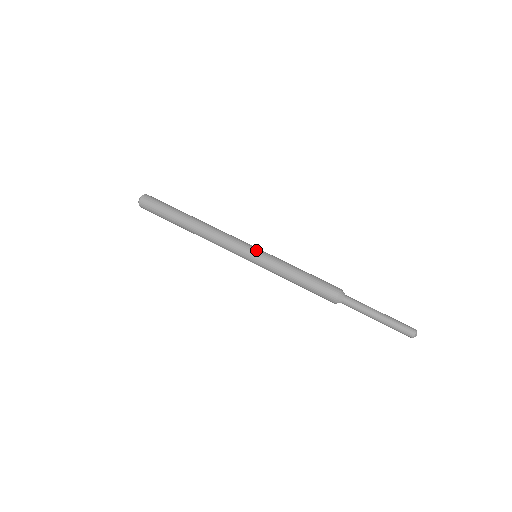
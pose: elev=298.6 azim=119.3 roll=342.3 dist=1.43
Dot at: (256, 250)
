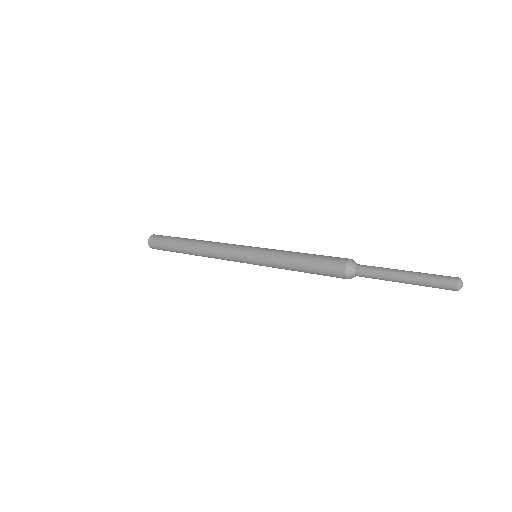
Dot at: occluded
